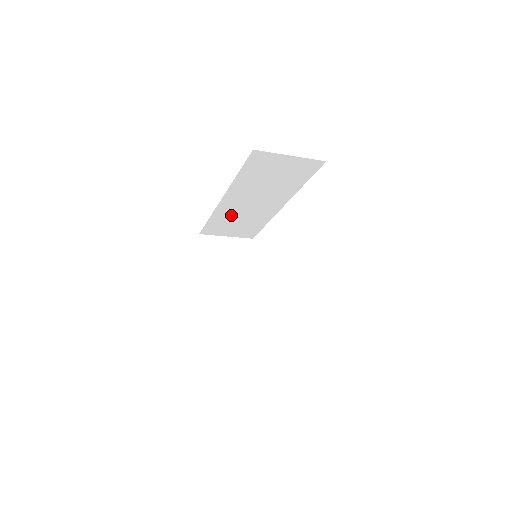
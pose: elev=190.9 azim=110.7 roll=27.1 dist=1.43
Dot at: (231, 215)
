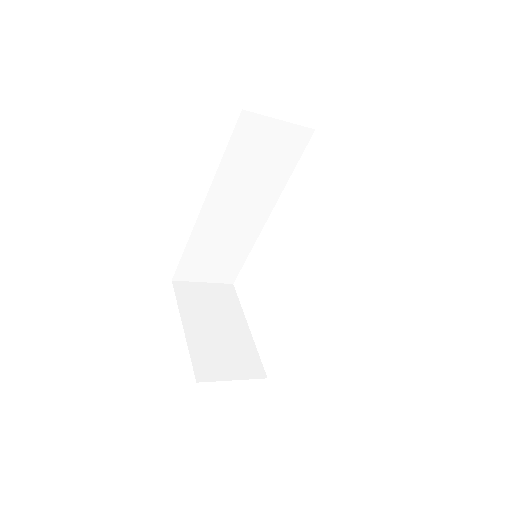
Dot at: (211, 238)
